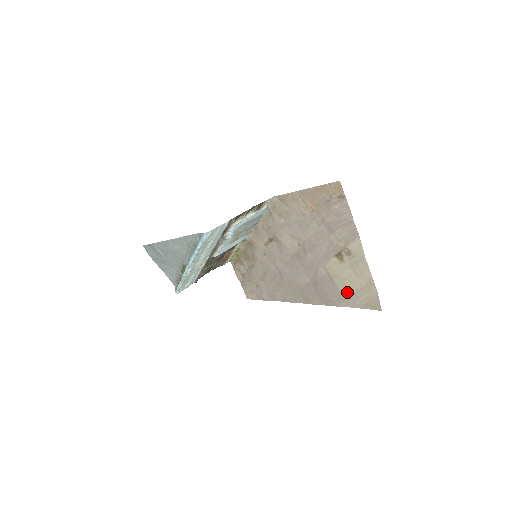
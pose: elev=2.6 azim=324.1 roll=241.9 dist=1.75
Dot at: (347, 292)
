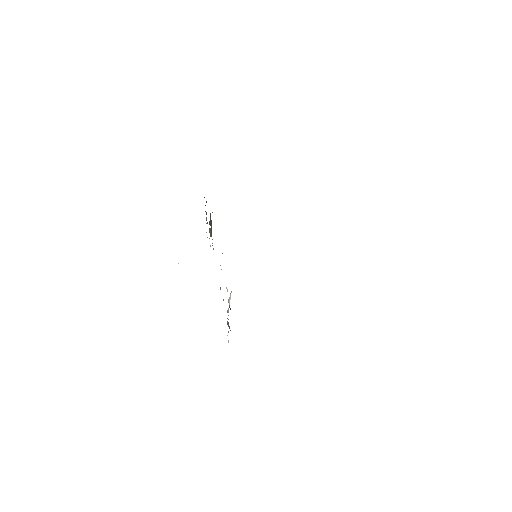
Dot at: occluded
